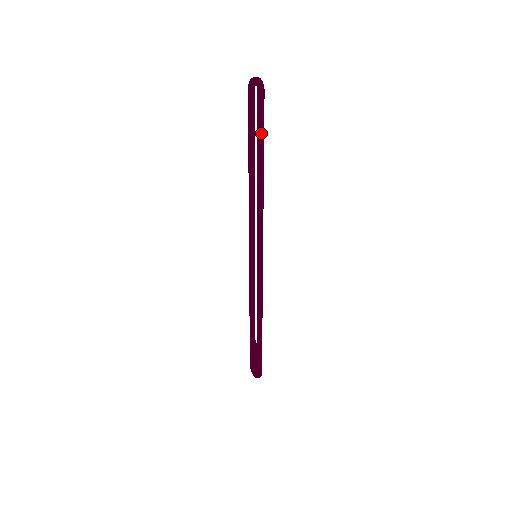
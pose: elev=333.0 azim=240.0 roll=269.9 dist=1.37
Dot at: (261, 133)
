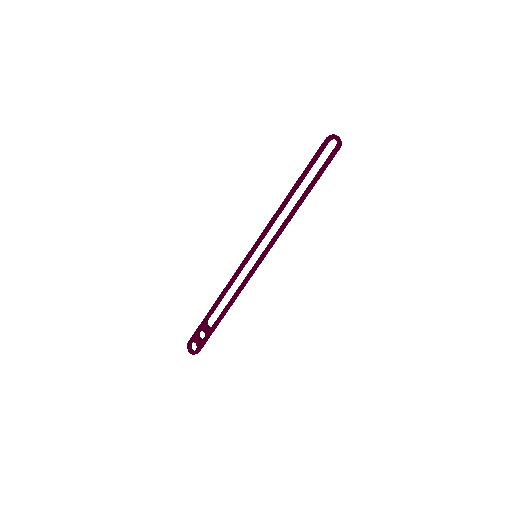
Dot at: (321, 174)
